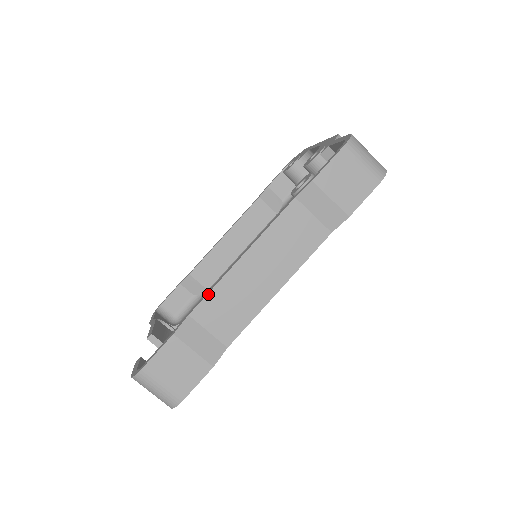
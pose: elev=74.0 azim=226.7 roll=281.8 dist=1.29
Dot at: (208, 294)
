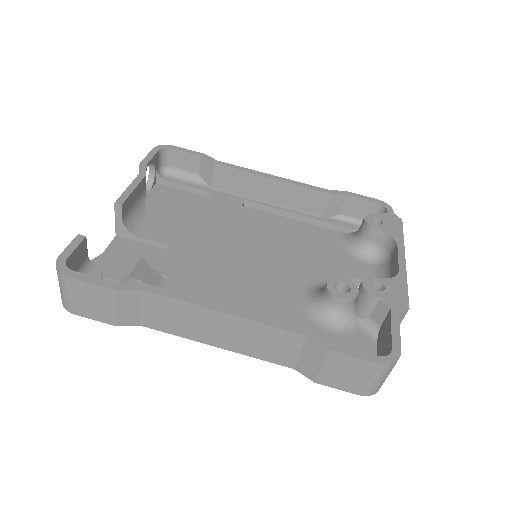
Dot at: (171, 298)
